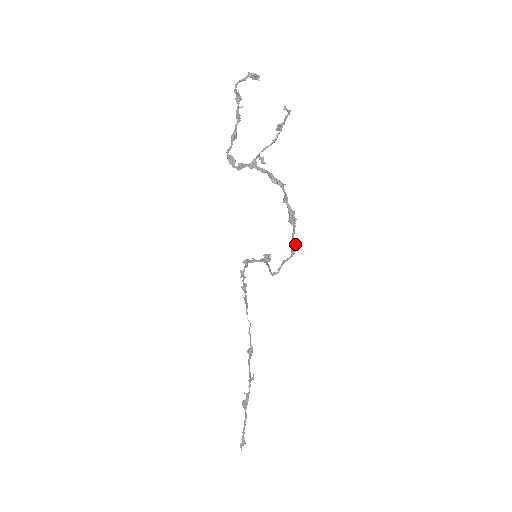
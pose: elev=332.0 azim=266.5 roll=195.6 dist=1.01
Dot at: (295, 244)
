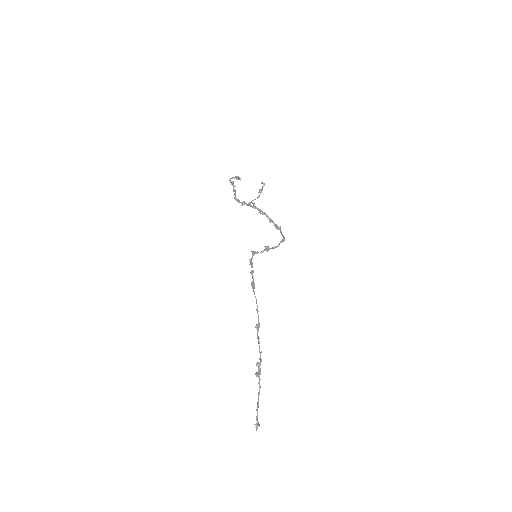
Dot at: occluded
